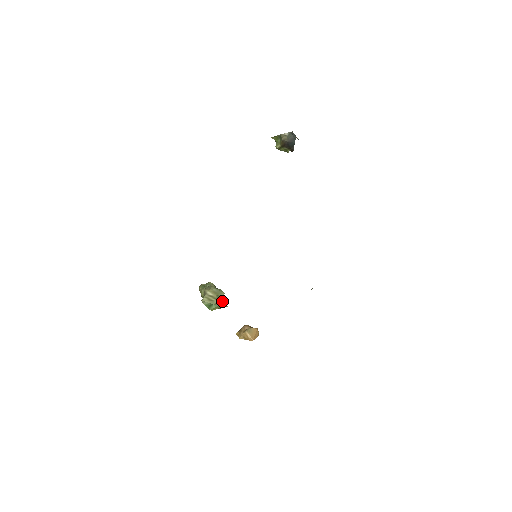
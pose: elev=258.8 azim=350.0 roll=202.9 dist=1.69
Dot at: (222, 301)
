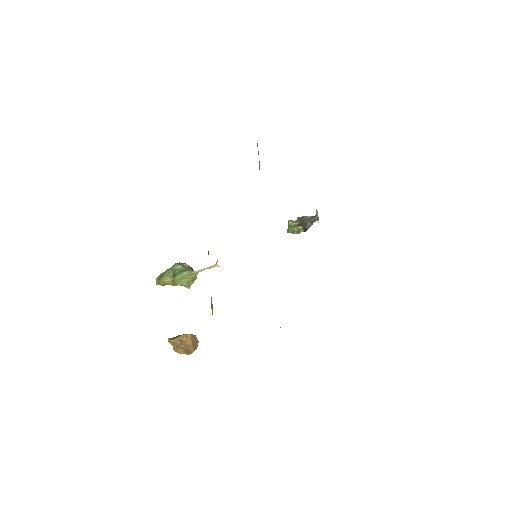
Dot at: occluded
